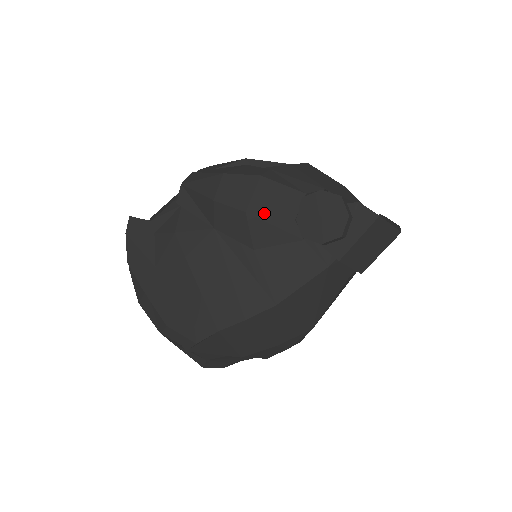
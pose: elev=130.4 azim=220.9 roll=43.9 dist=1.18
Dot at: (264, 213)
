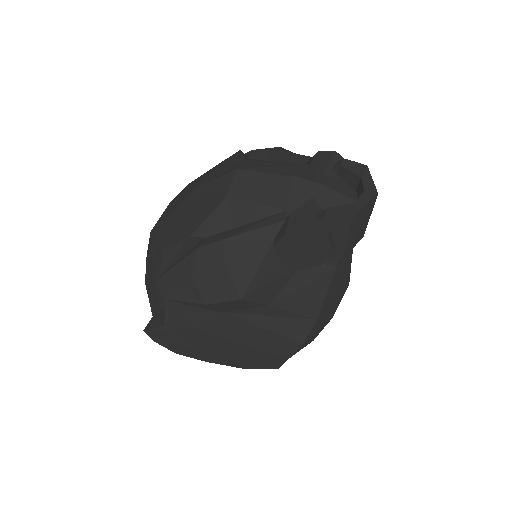
Dot at: (255, 285)
